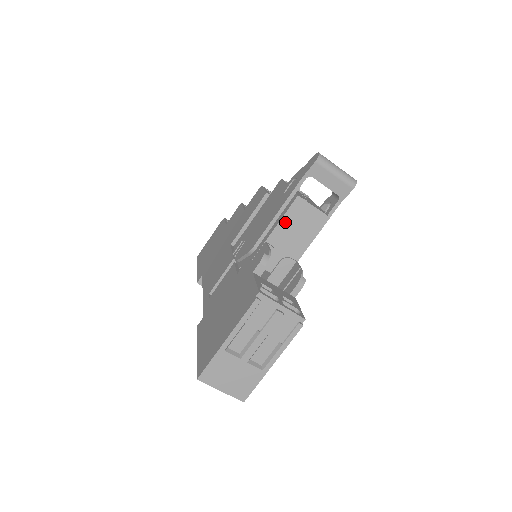
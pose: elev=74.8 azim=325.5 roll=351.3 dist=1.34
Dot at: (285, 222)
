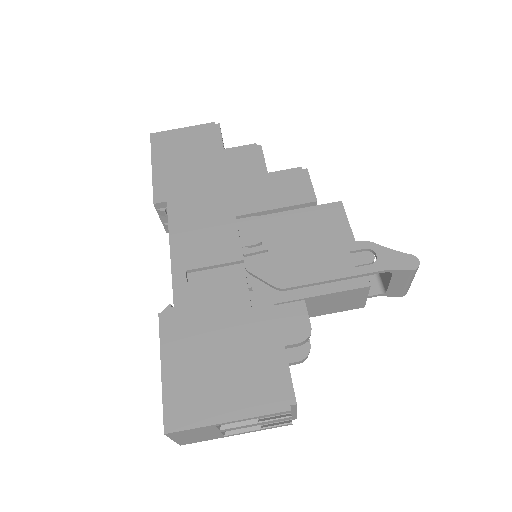
Dot at: (336, 295)
